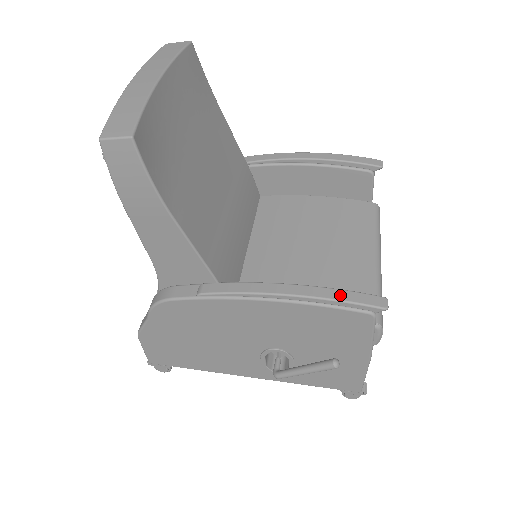
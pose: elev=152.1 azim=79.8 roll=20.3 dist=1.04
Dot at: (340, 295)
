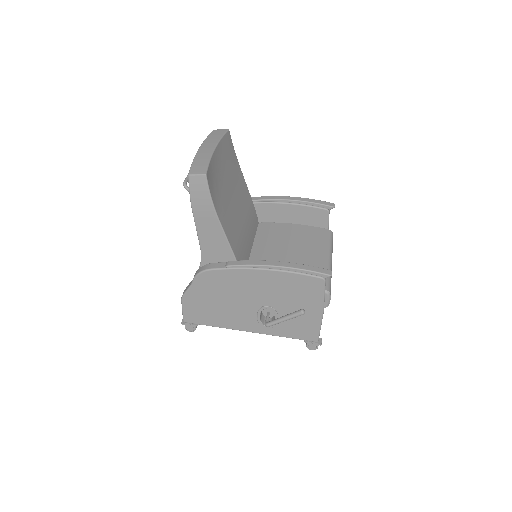
Dot at: (306, 267)
